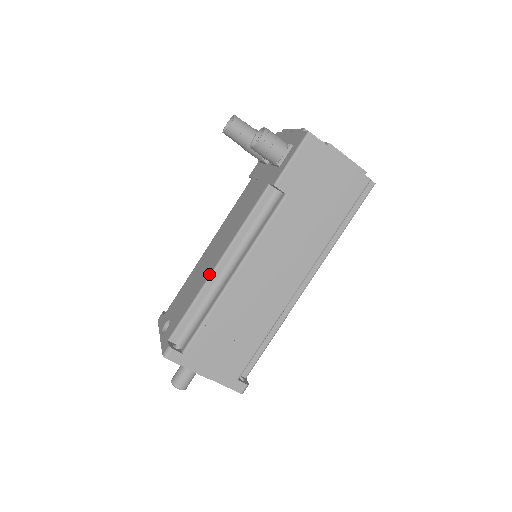
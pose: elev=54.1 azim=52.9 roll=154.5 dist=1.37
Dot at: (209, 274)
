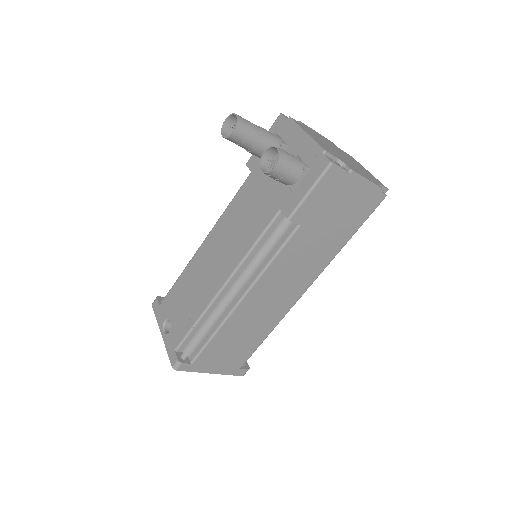
Dot at: (214, 294)
